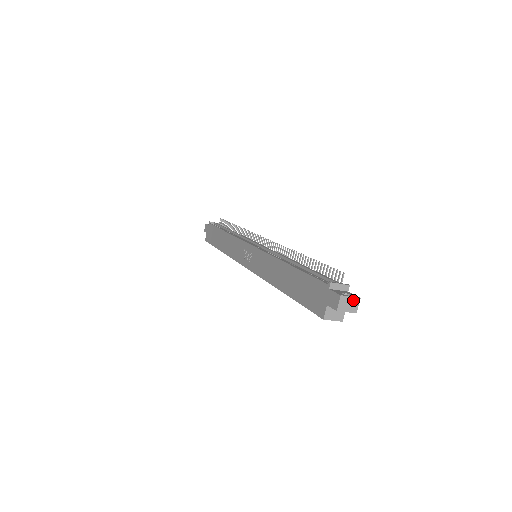
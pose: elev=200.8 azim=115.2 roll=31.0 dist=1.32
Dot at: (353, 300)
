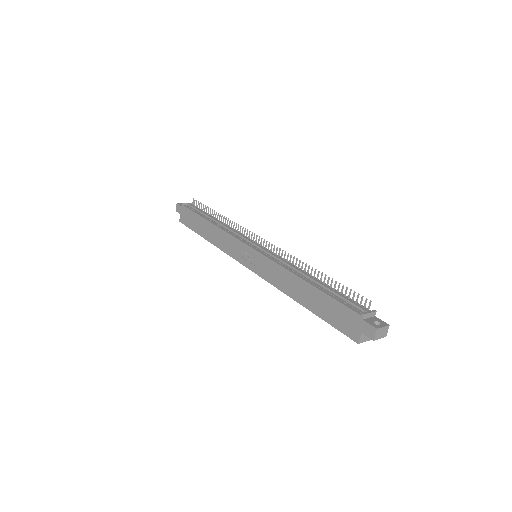
Dot at: (385, 329)
